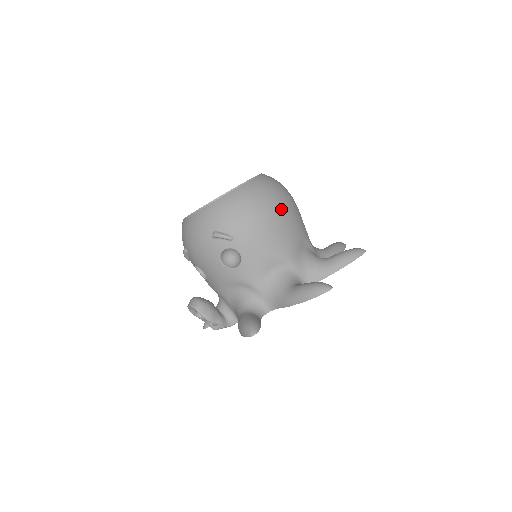
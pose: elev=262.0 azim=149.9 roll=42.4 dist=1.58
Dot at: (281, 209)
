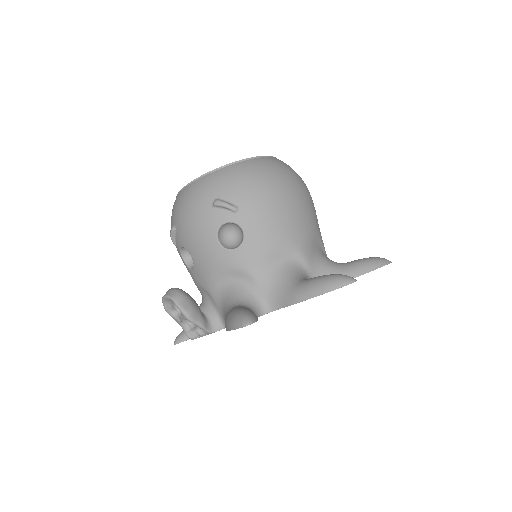
Dot at: (298, 192)
